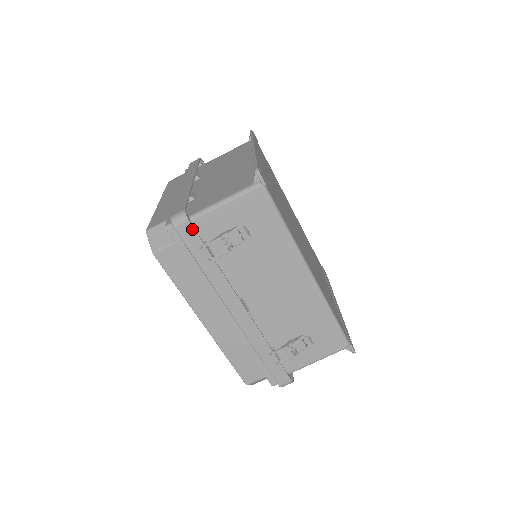
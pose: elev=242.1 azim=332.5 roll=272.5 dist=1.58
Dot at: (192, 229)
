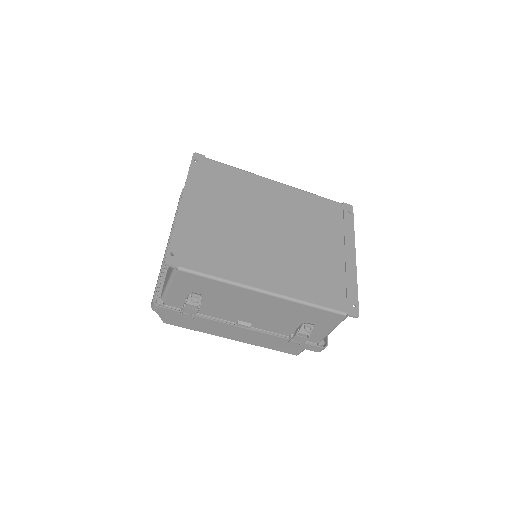
Dot at: (165, 309)
